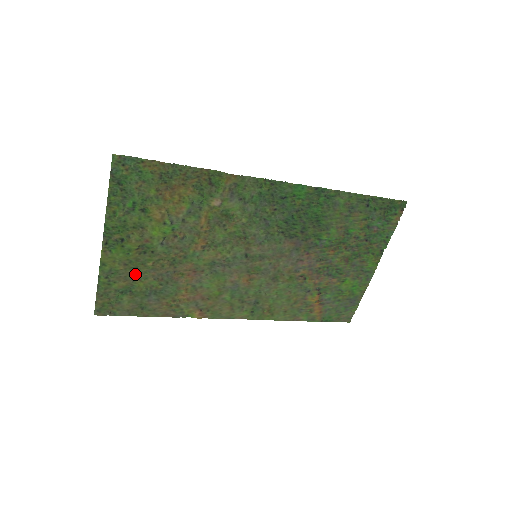
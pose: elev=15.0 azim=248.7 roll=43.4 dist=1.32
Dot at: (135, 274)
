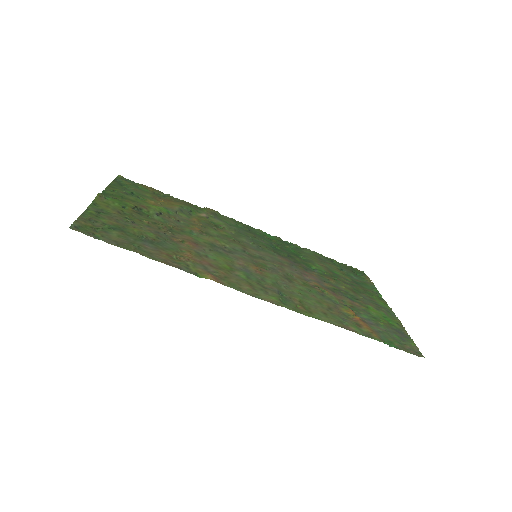
Dot at: (128, 223)
